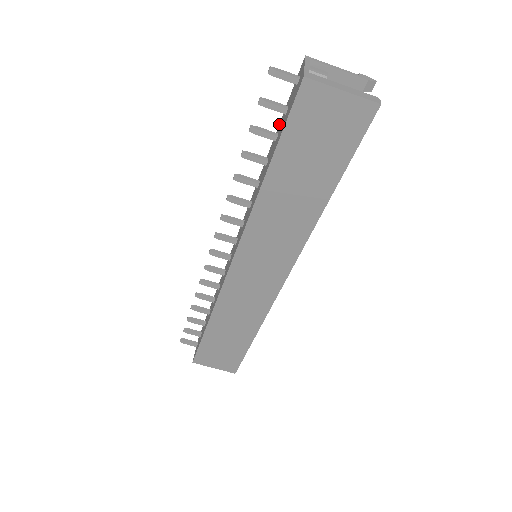
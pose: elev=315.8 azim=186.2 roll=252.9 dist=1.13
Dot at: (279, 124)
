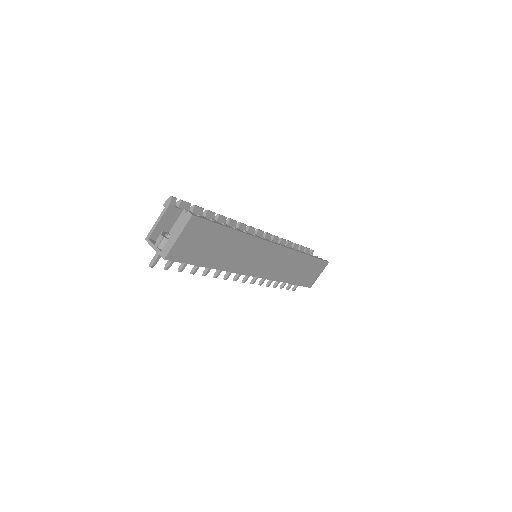
Dot at: occluded
